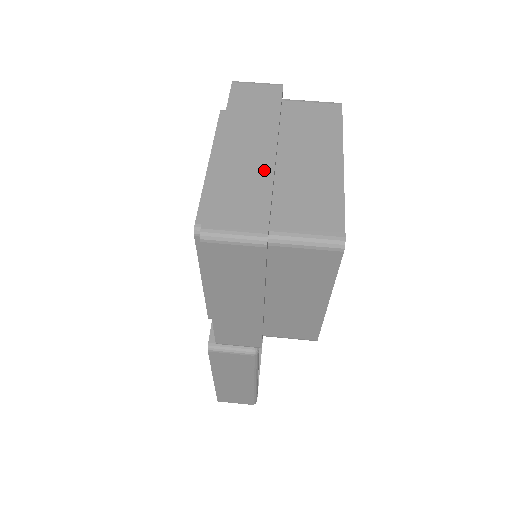
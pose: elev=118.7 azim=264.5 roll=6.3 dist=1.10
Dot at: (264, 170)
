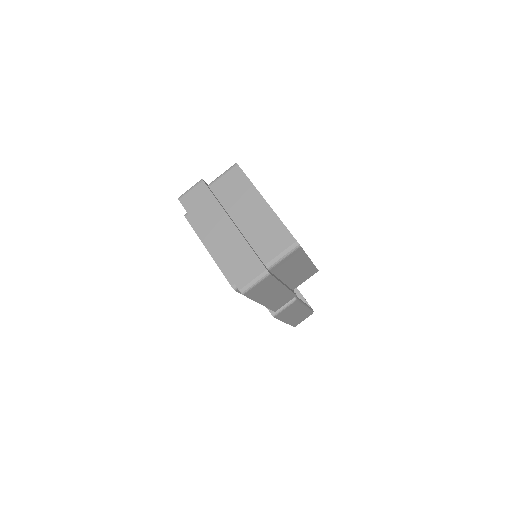
Dot at: (238, 239)
